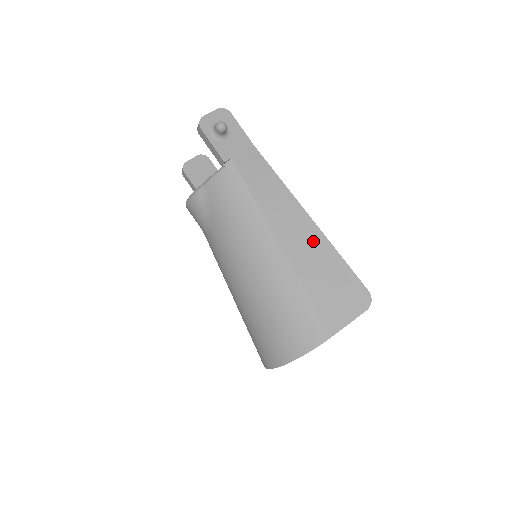
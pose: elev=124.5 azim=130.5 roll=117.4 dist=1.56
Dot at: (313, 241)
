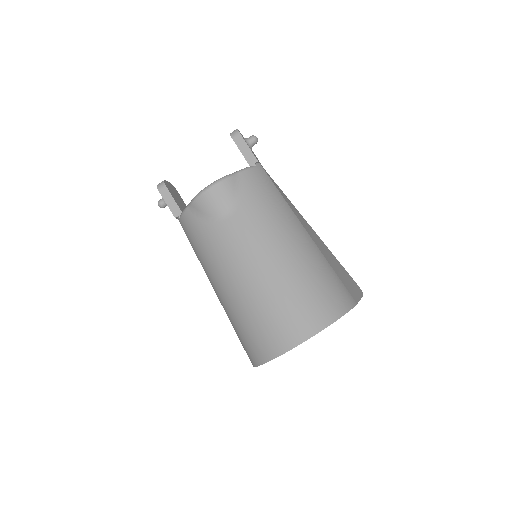
Dot at: (318, 239)
